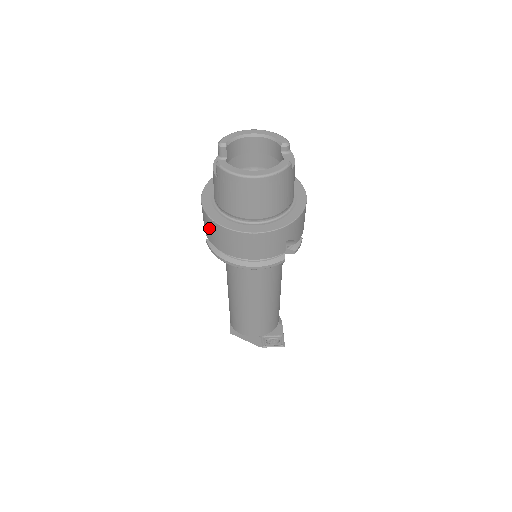
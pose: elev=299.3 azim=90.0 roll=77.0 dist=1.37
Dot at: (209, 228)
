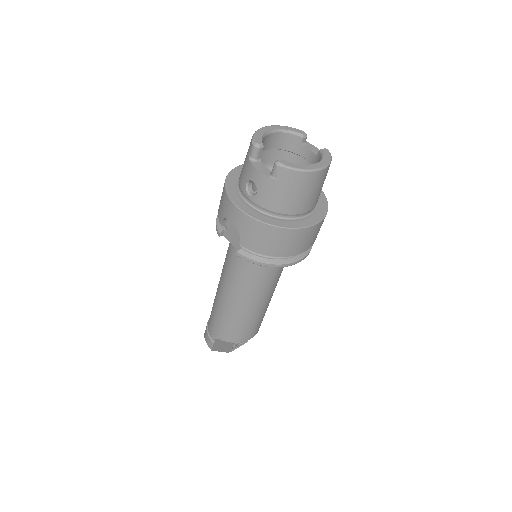
Dot at: (259, 236)
